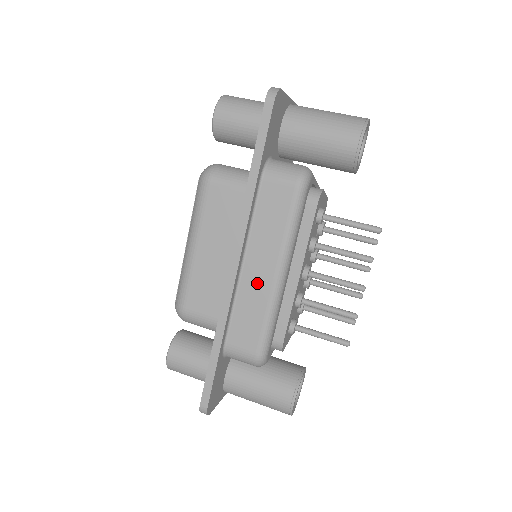
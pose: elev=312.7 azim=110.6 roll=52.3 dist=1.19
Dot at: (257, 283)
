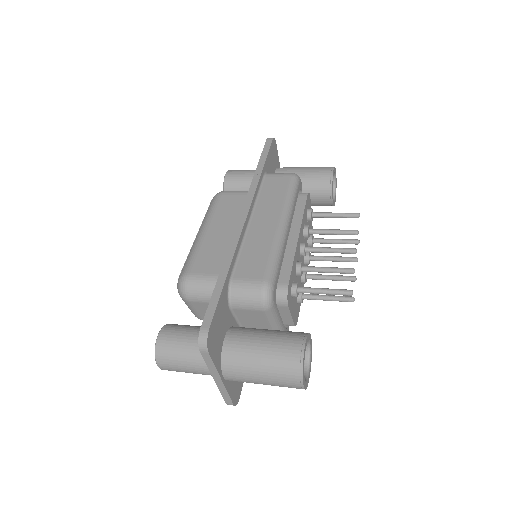
Dot at: (263, 231)
